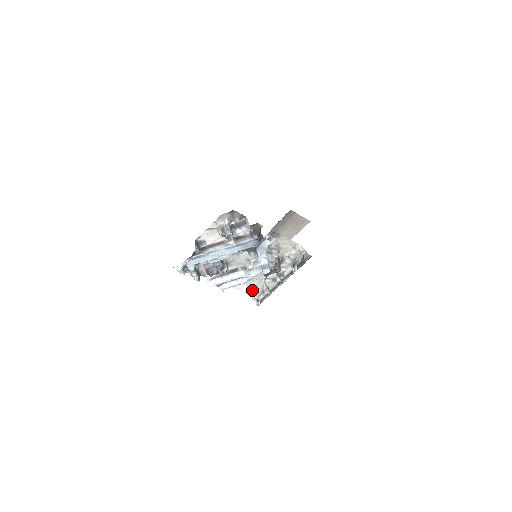
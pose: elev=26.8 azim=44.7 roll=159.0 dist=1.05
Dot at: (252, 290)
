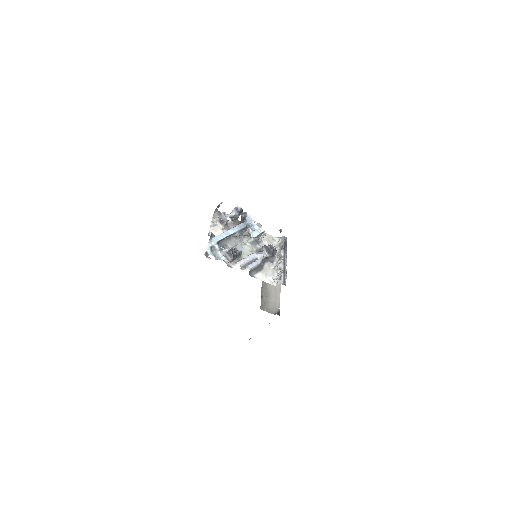
Dot at: (272, 279)
